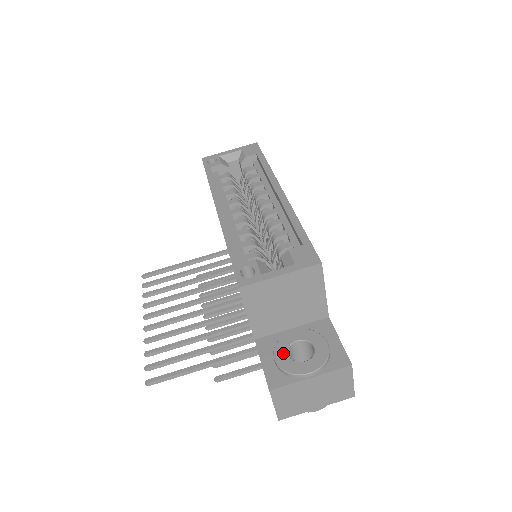
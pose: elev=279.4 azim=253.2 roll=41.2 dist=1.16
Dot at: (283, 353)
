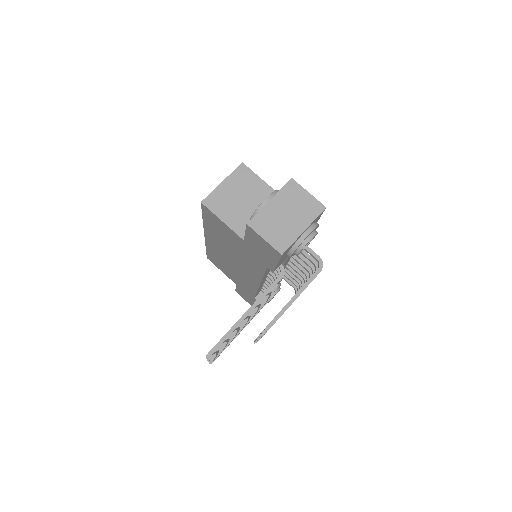
Dot at: occluded
